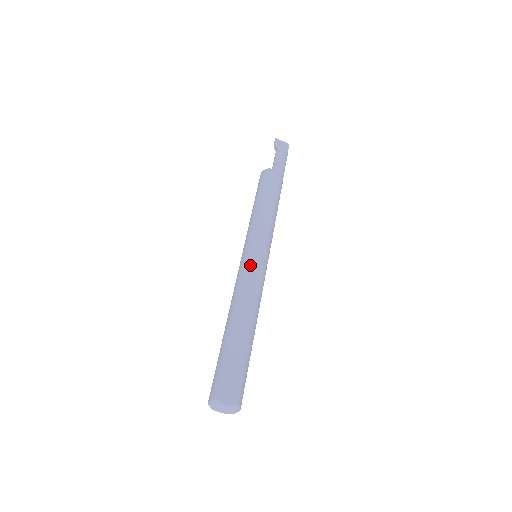
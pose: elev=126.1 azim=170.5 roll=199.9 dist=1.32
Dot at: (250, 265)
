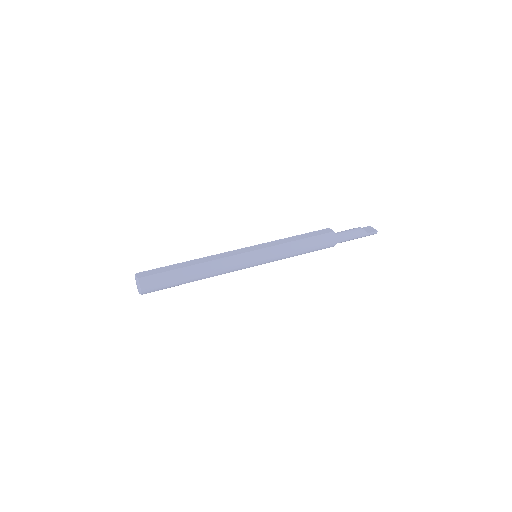
Dot at: (238, 249)
